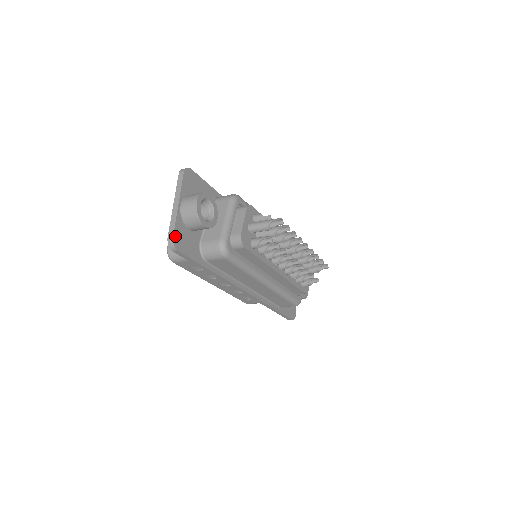
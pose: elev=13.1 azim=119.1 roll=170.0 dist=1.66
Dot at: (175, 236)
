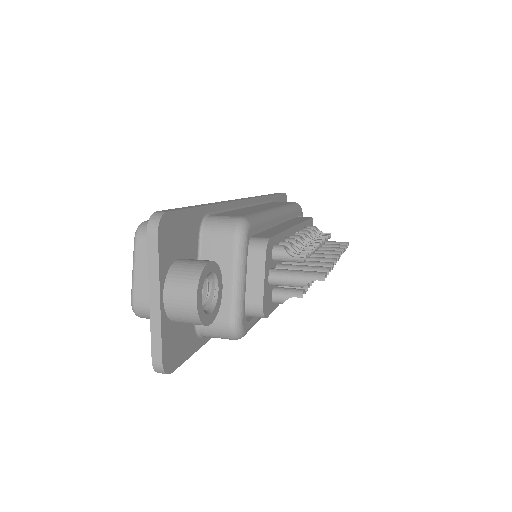
Dot at: (164, 357)
